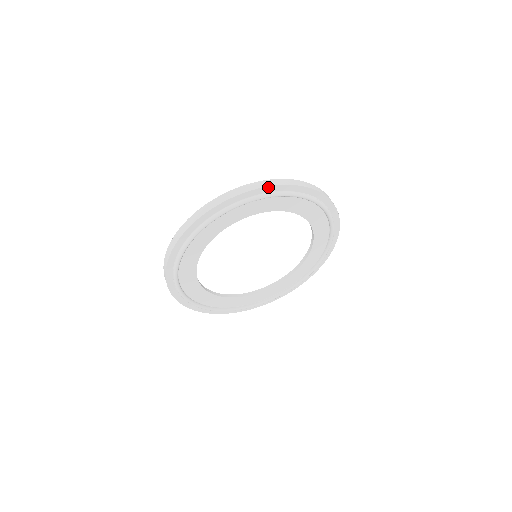
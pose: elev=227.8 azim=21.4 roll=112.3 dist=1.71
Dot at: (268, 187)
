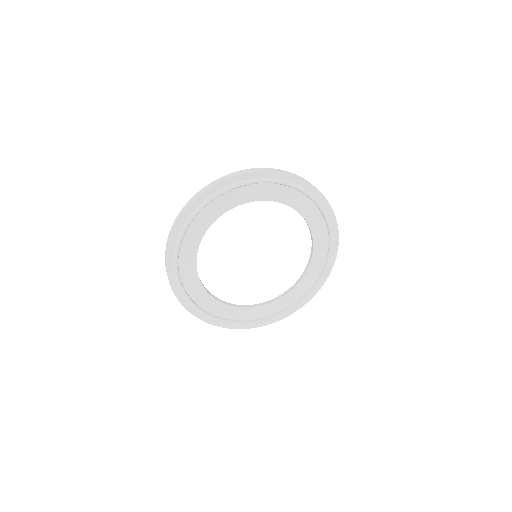
Dot at: (301, 179)
